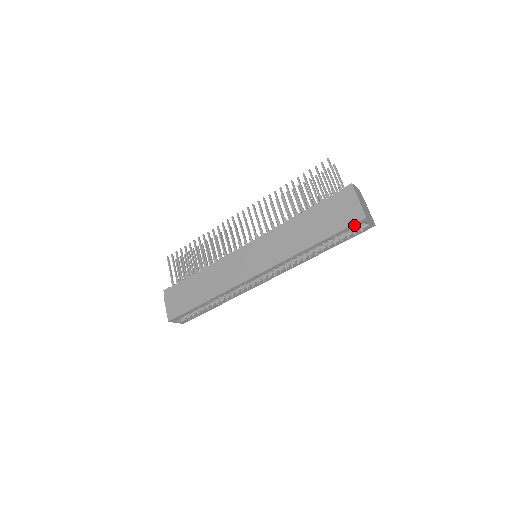
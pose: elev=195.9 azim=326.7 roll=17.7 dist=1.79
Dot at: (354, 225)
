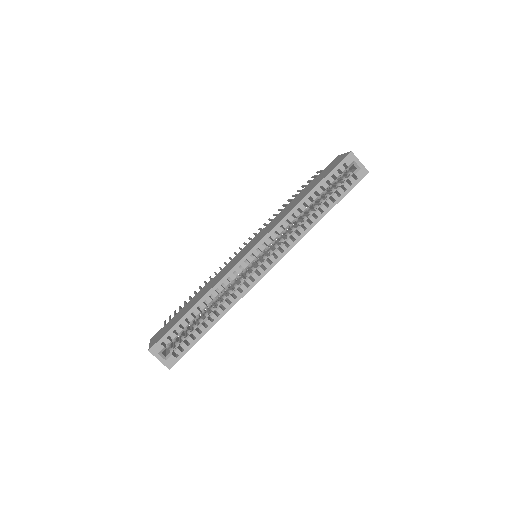
Dot at: (342, 163)
